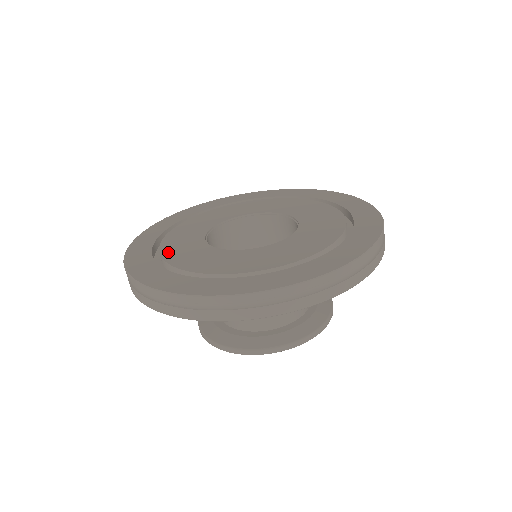
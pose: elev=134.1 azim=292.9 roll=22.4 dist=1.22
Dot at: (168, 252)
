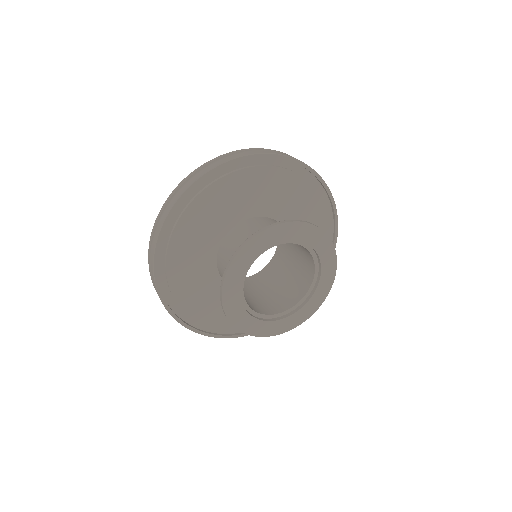
Dot at: occluded
